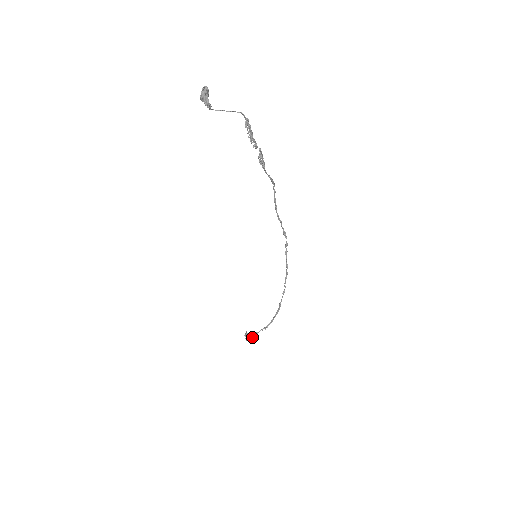
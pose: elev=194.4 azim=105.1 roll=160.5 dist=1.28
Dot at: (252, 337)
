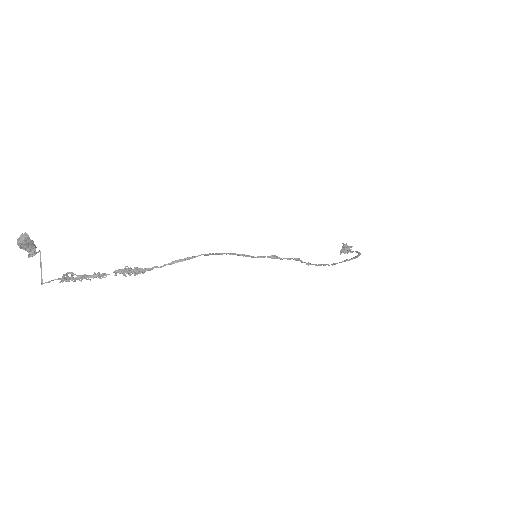
Dot at: (347, 251)
